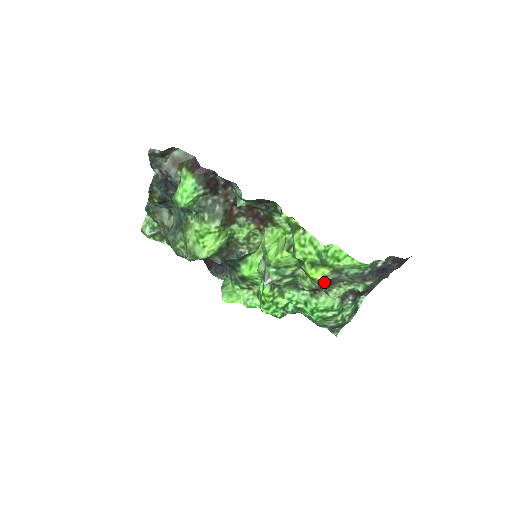
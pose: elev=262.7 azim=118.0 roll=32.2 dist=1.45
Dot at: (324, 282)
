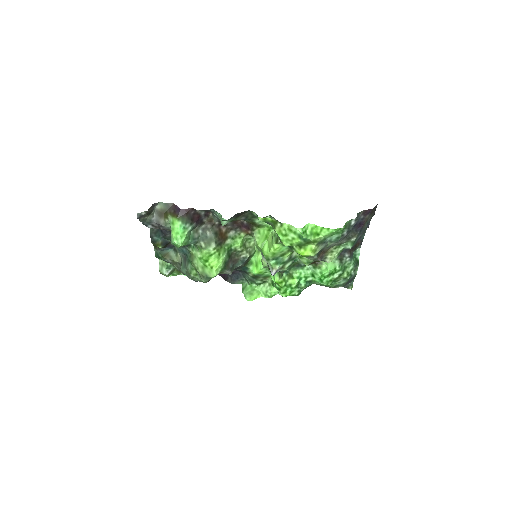
Dot at: (316, 255)
